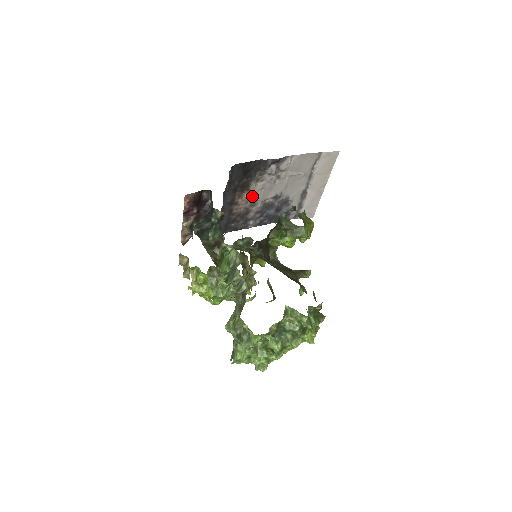
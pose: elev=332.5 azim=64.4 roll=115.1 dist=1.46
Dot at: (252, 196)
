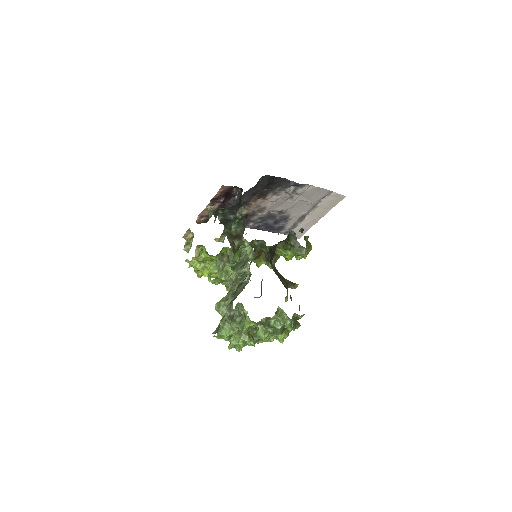
Dot at: (264, 204)
